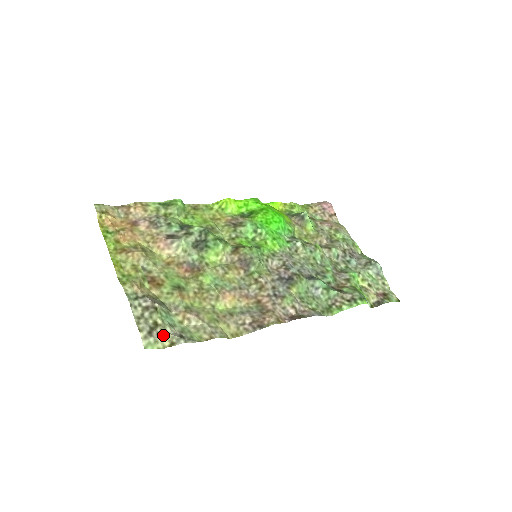
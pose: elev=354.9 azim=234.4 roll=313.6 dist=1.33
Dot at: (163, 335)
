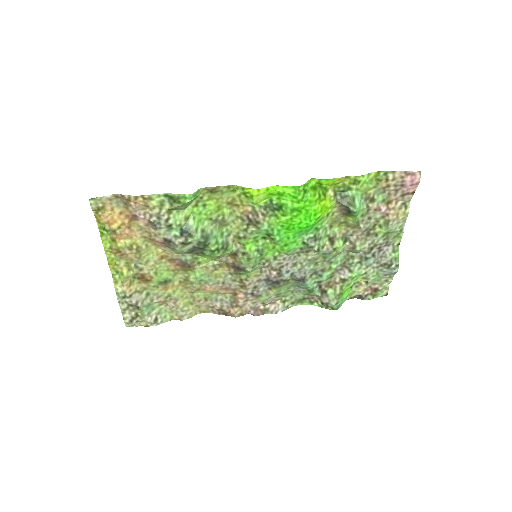
Dot at: (141, 321)
